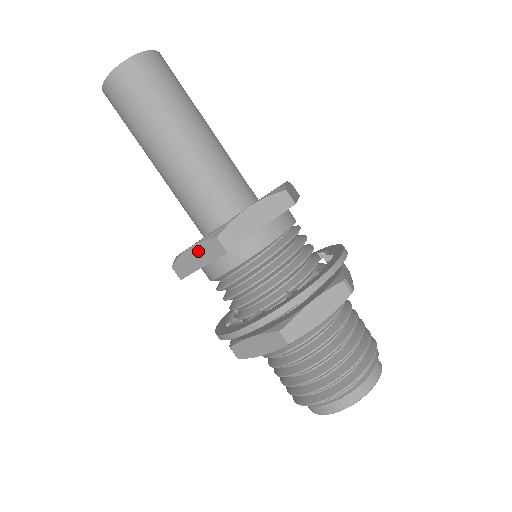
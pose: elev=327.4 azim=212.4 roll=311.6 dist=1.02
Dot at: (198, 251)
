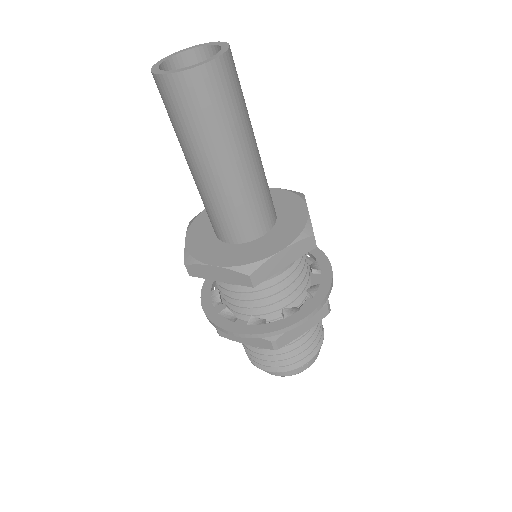
Dot at: (223, 272)
